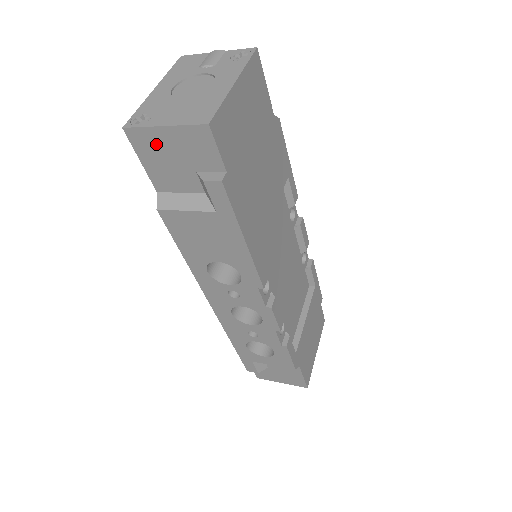
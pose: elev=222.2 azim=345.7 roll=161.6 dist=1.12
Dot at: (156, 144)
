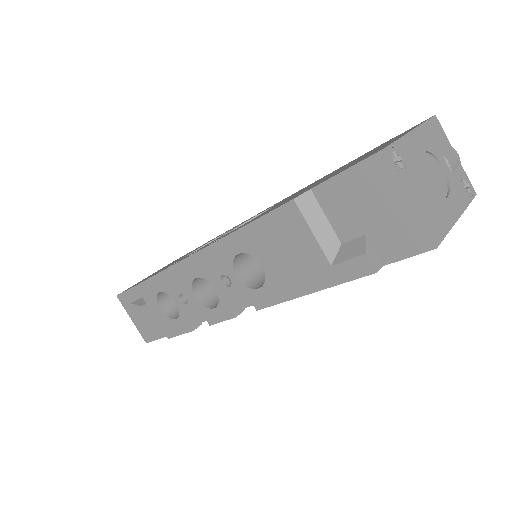
Dot at: (380, 190)
